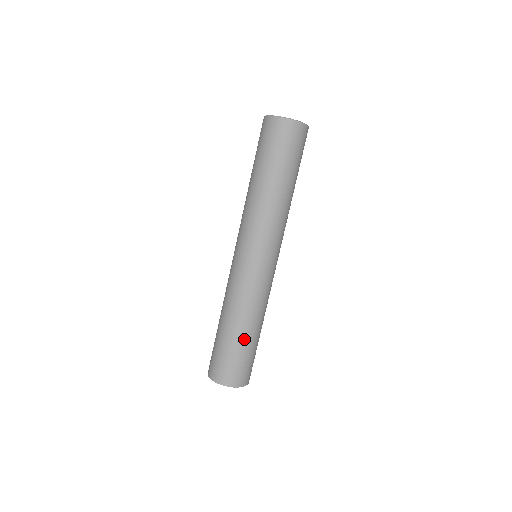
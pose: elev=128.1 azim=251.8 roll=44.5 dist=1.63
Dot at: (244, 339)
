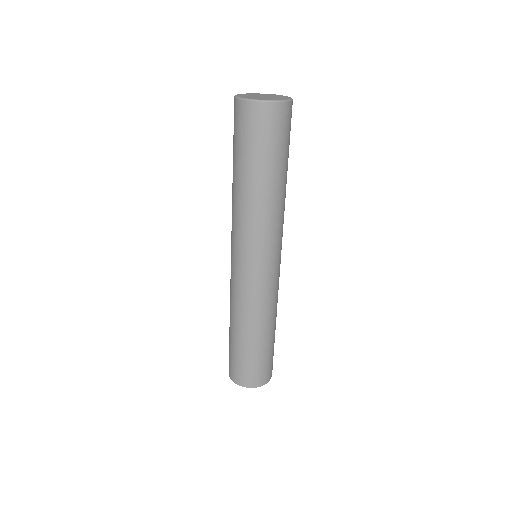
Dot at: (269, 341)
